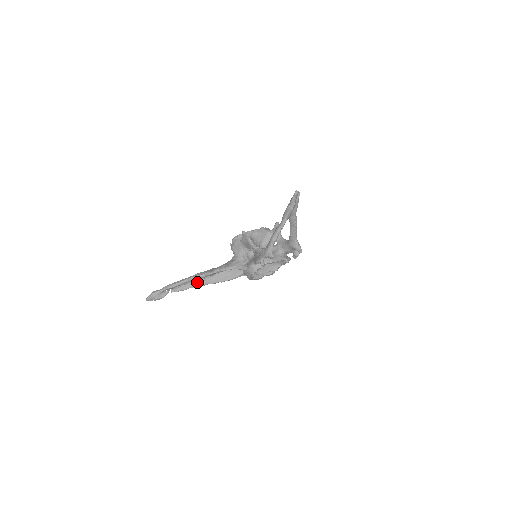
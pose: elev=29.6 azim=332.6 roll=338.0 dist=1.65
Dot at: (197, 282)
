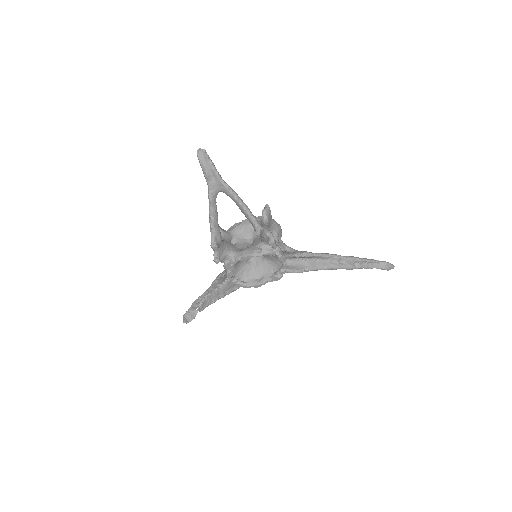
Dot at: (210, 297)
